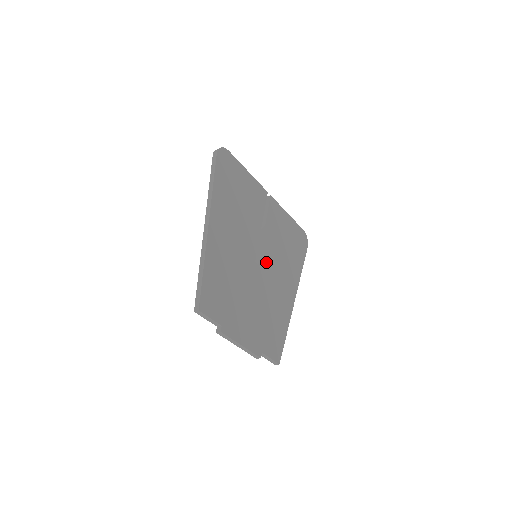
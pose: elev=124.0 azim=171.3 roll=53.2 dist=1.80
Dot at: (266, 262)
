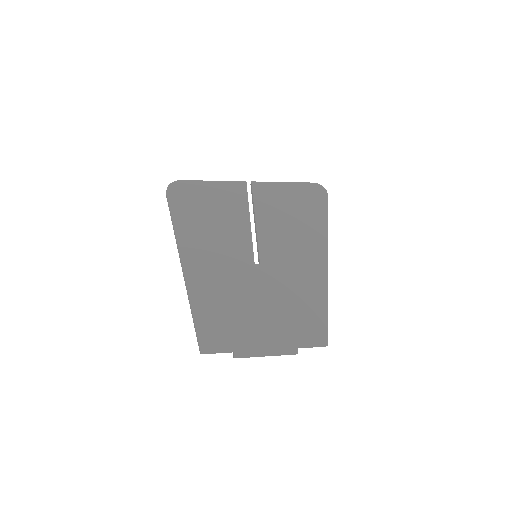
Dot at: (270, 254)
